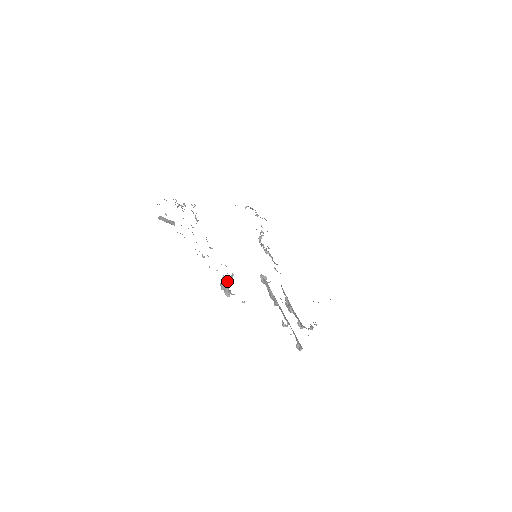
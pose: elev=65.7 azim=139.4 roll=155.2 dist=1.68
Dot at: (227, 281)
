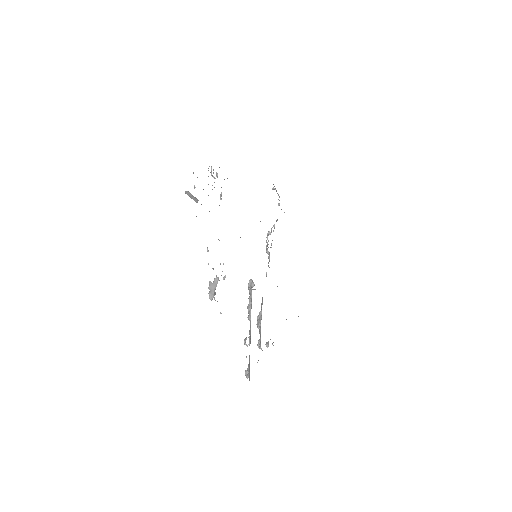
Dot at: (217, 283)
